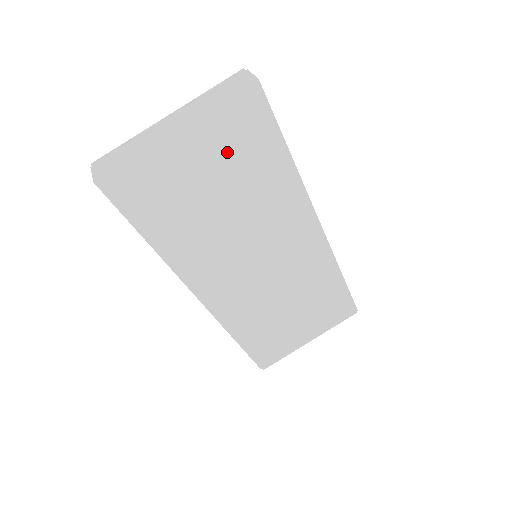
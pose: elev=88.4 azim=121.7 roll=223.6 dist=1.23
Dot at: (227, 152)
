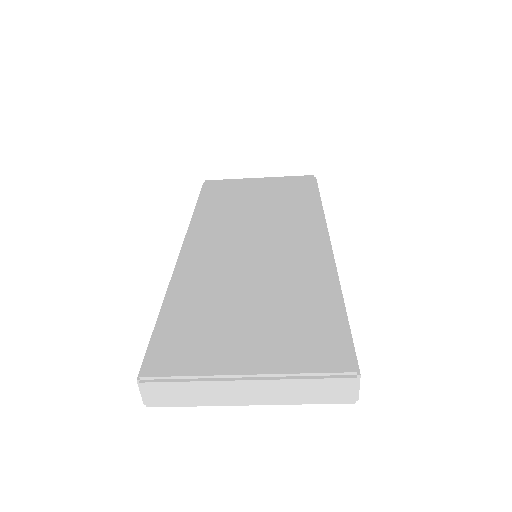
Dot at: occluded
